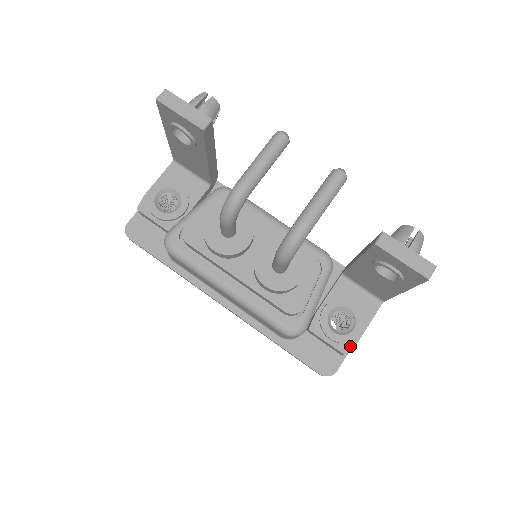
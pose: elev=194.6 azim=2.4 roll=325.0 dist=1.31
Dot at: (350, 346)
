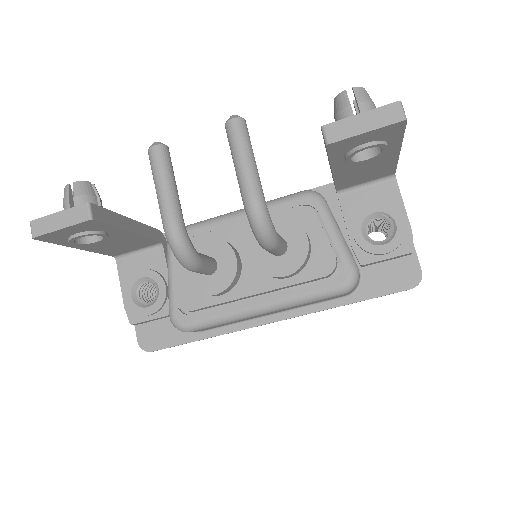
Dot at: (409, 241)
